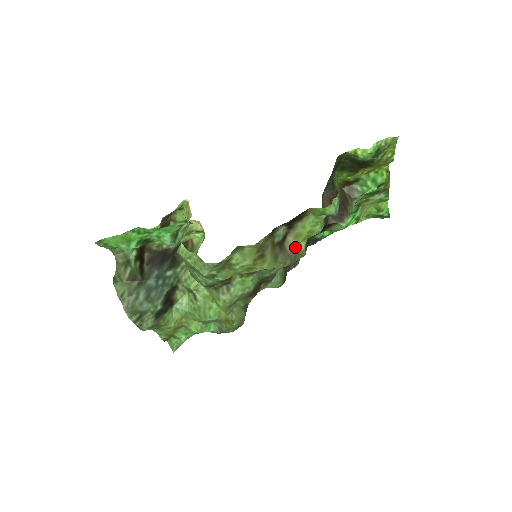
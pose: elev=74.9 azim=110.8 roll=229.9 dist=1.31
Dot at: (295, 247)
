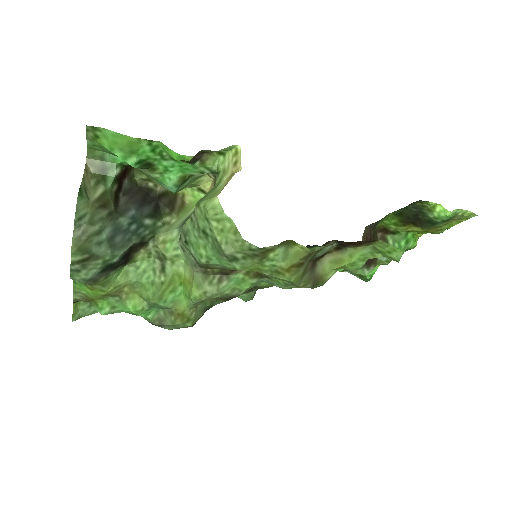
Dot at: (324, 272)
